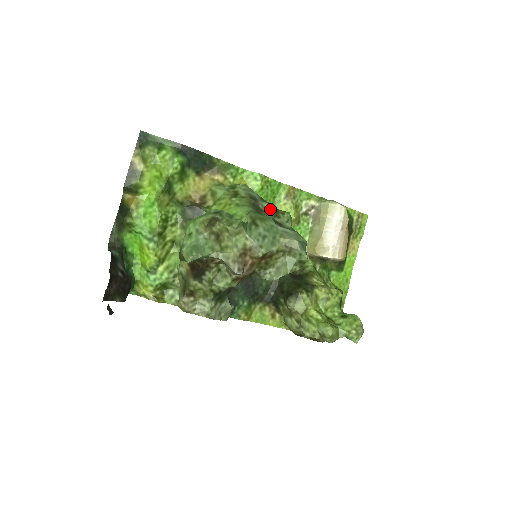
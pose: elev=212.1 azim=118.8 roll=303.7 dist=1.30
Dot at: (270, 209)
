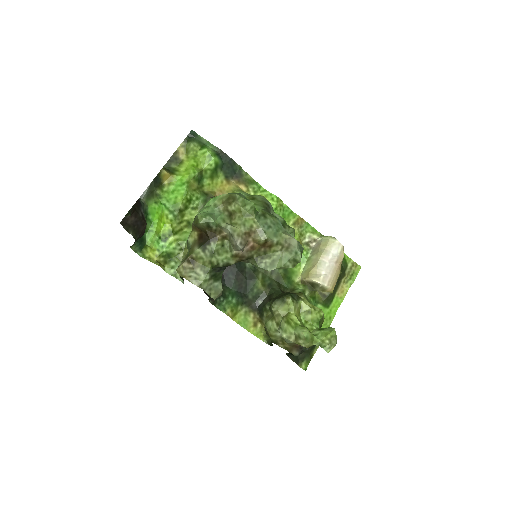
Dot at: (279, 218)
